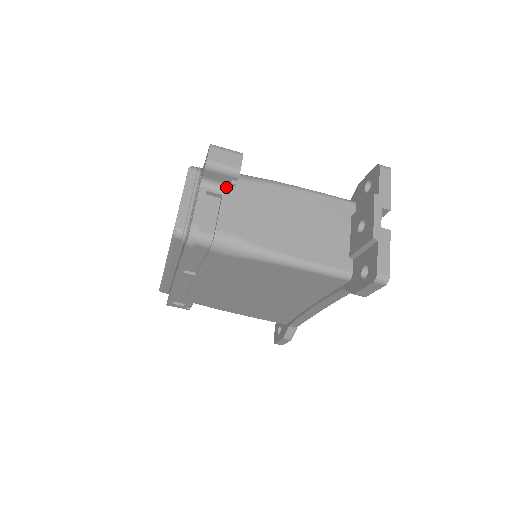
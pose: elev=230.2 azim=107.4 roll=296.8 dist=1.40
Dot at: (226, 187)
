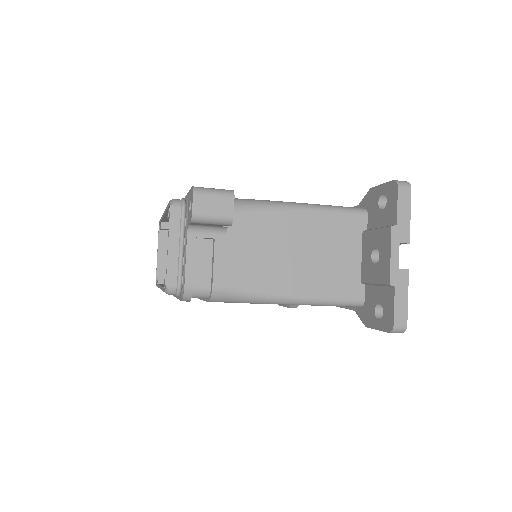
Dot at: (218, 229)
